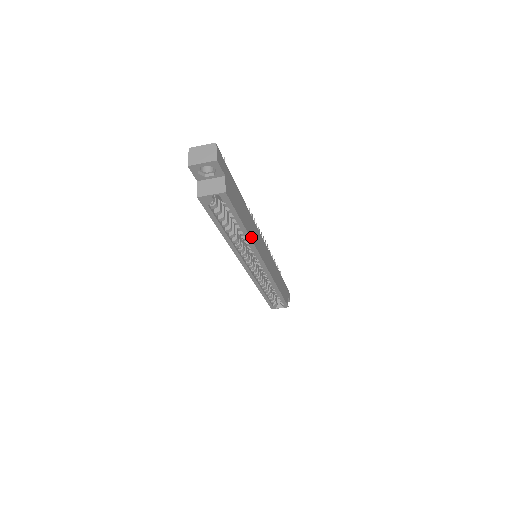
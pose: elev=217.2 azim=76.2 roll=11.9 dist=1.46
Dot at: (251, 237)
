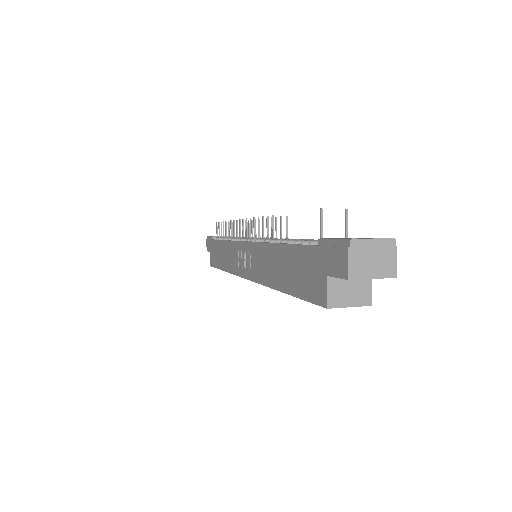
Dot at: occluded
